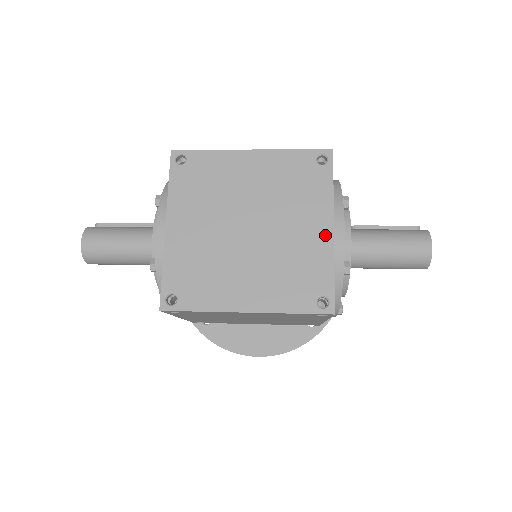
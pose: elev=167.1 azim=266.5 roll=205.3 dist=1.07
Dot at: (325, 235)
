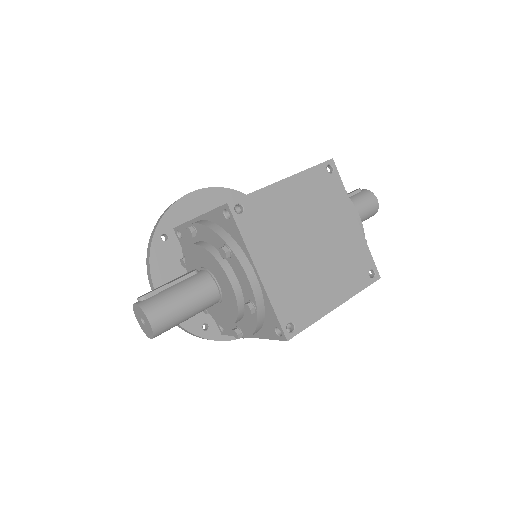
Dot at: (355, 226)
